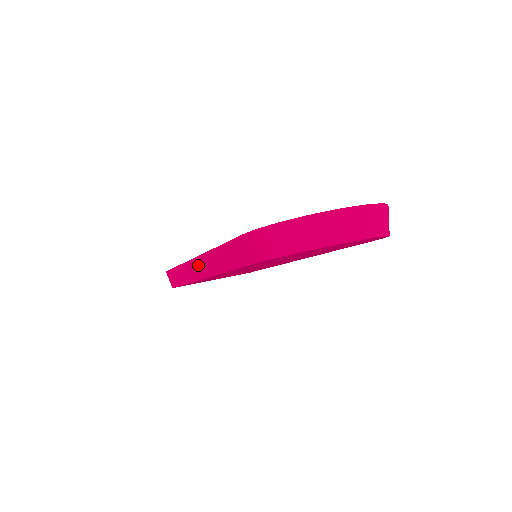
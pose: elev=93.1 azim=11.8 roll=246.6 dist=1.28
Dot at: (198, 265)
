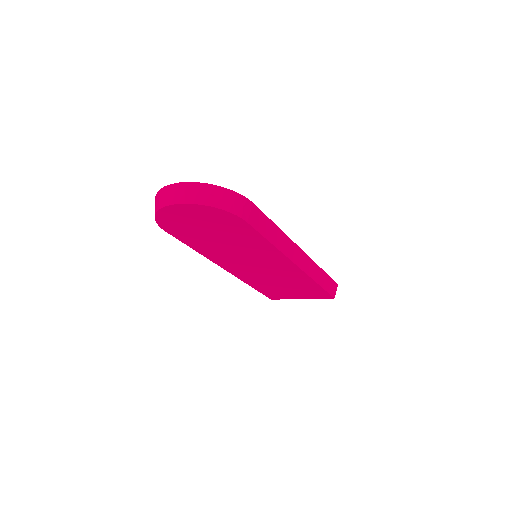
Dot at: occluded
